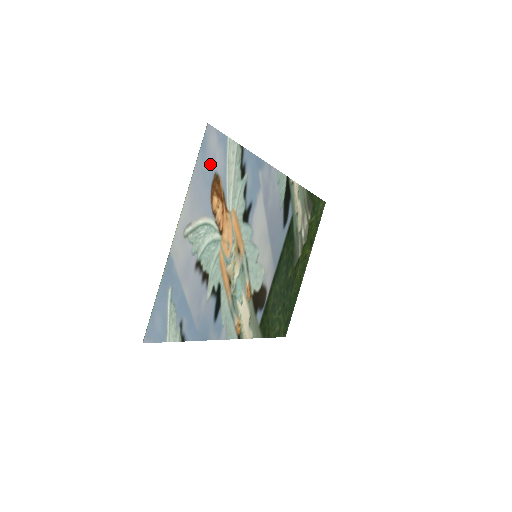
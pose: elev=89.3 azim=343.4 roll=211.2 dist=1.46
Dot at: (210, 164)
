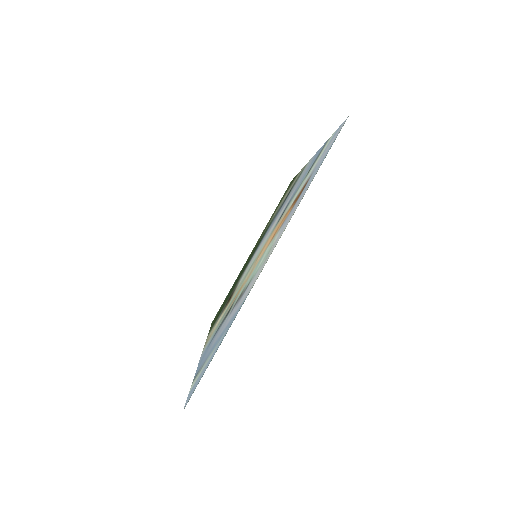
Dot at: (317, 167)
